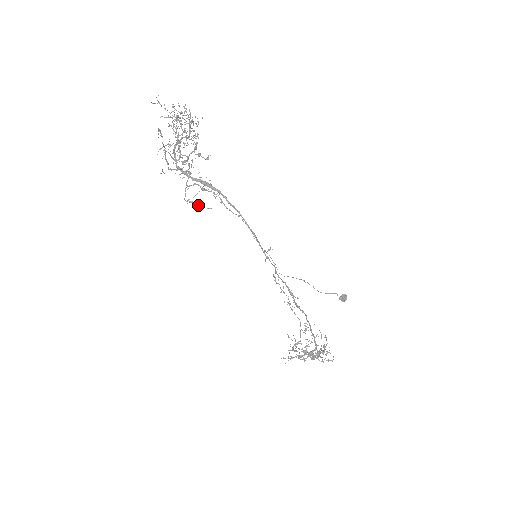
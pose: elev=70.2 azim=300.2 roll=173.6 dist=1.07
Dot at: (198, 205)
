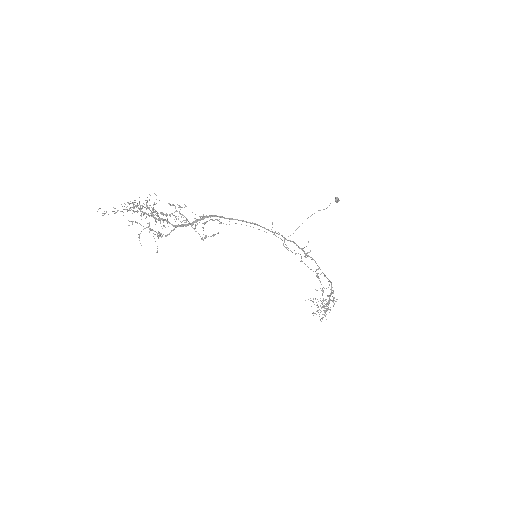
Dot at: (211, 236)
